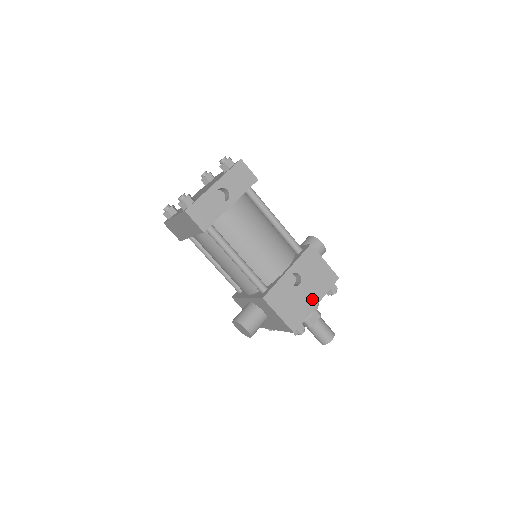
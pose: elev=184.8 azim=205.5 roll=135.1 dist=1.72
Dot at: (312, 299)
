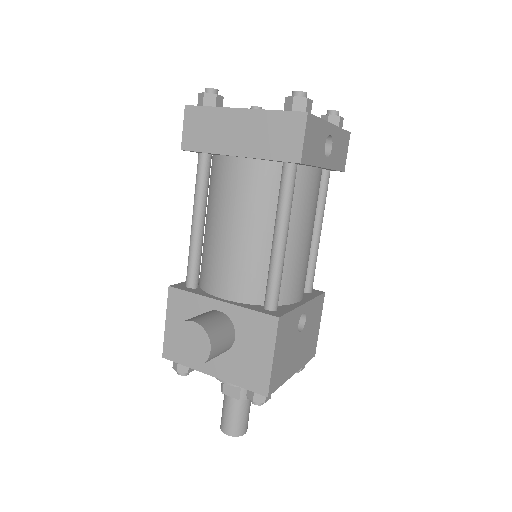
Dot at: (296, 362)
